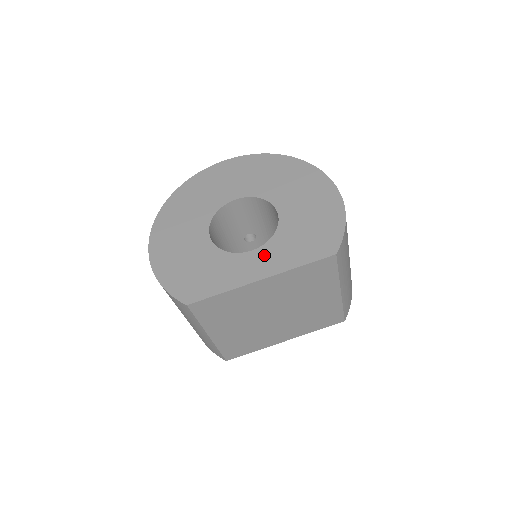
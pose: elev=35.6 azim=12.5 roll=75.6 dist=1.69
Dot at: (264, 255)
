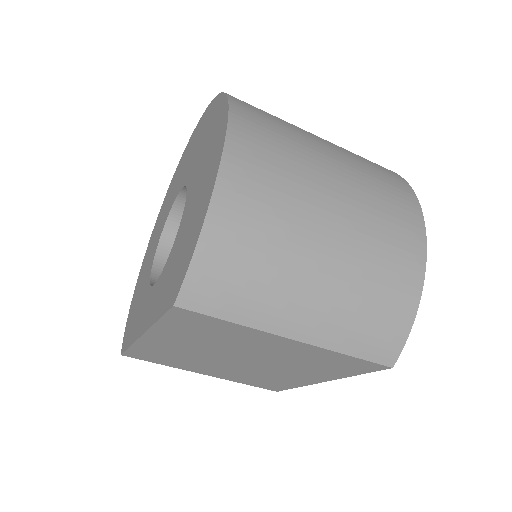
Dot at: (154, 293)
